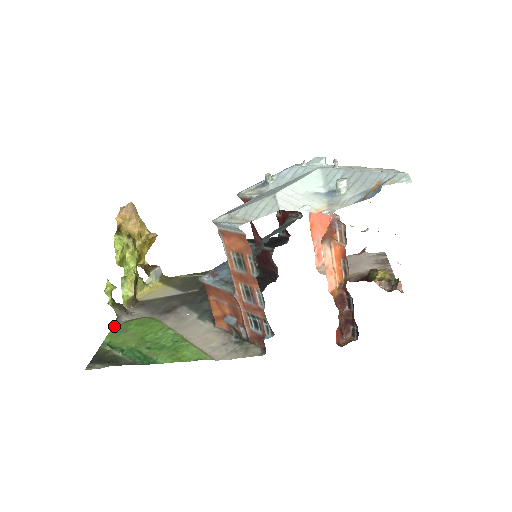
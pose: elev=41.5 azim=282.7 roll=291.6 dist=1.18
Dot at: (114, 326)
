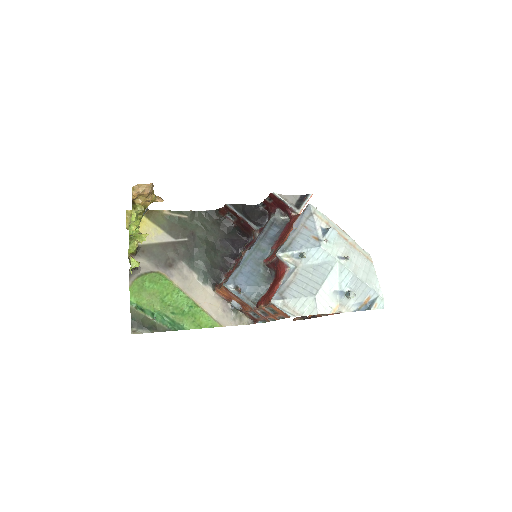
Dot at: (130, 281)
